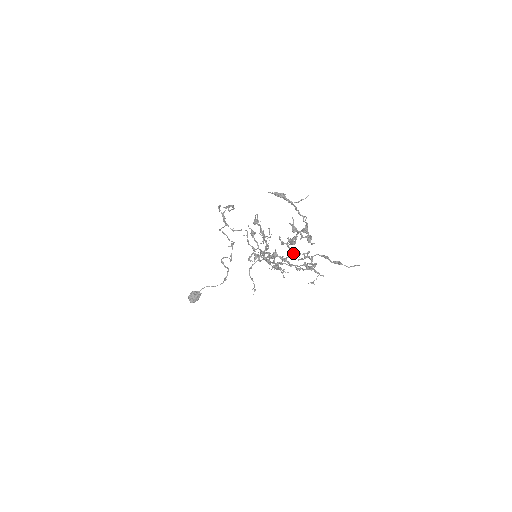
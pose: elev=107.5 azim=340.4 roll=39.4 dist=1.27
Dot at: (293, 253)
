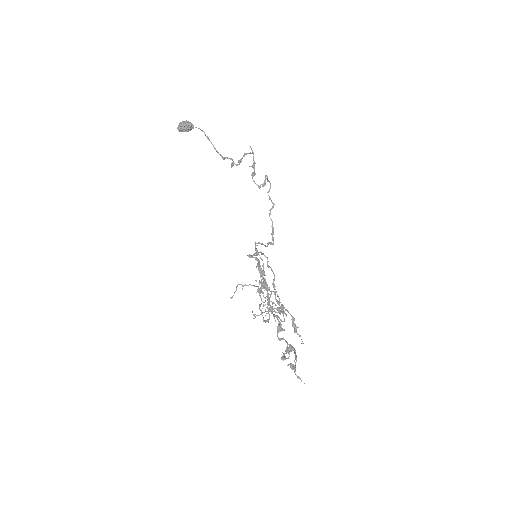
Dot at: occluded
